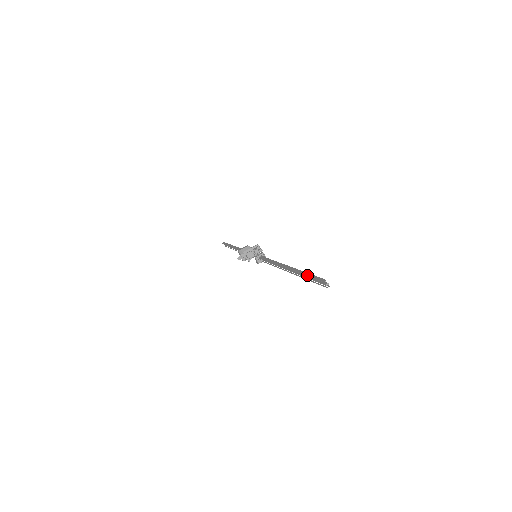
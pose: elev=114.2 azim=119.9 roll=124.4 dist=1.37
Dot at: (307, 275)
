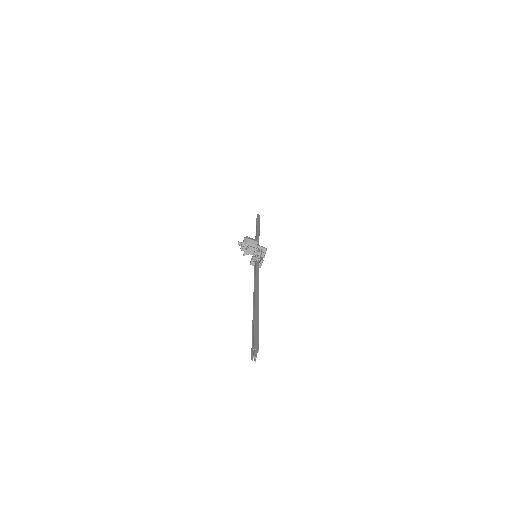
Dot at: (255, 326)
